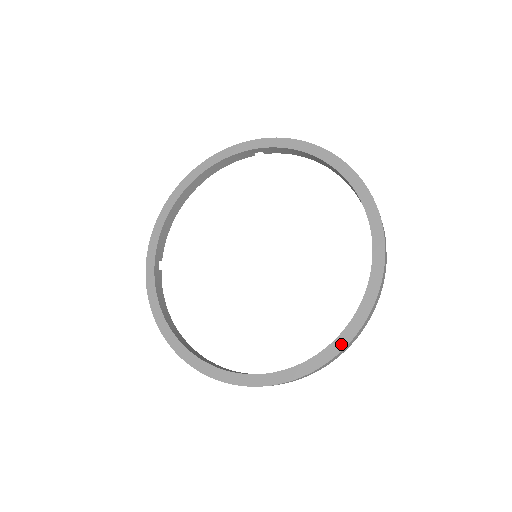
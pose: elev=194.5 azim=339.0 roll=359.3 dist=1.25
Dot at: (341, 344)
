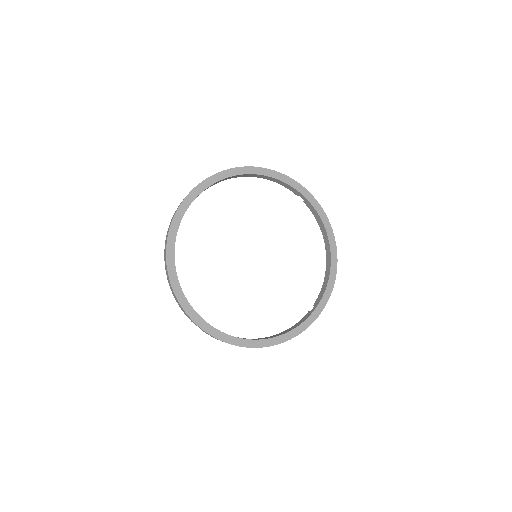
Dot at: (263, 344)
